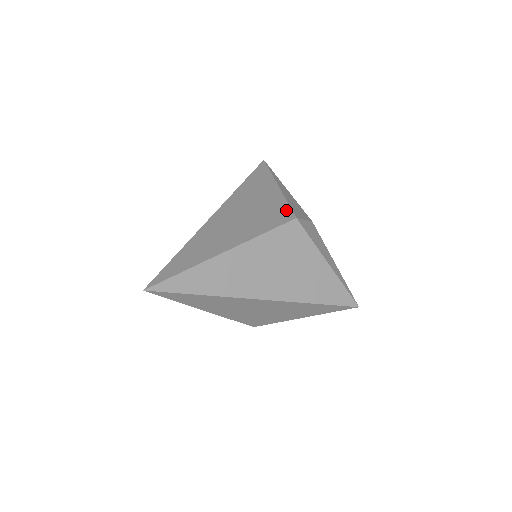
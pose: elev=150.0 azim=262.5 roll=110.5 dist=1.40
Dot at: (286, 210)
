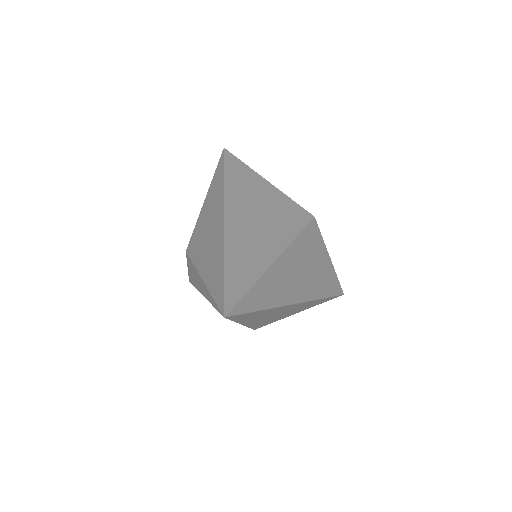
Dot at: (298, 208)
